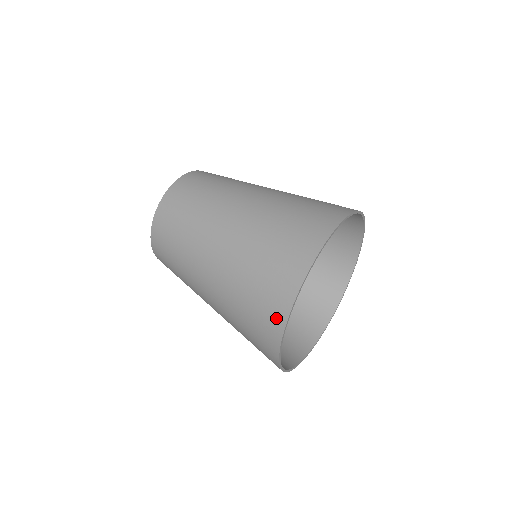
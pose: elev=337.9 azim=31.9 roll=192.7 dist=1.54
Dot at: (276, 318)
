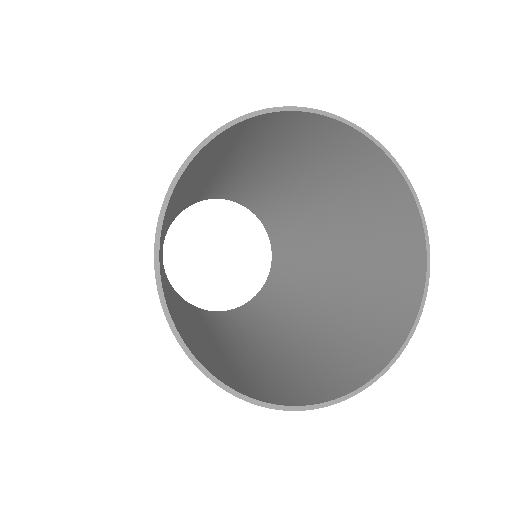
Dot at: occluded
